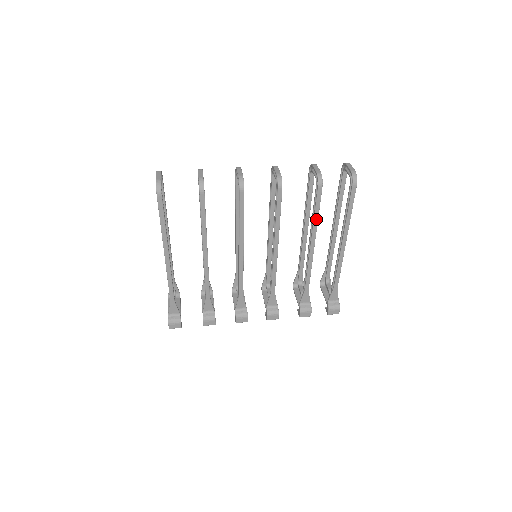
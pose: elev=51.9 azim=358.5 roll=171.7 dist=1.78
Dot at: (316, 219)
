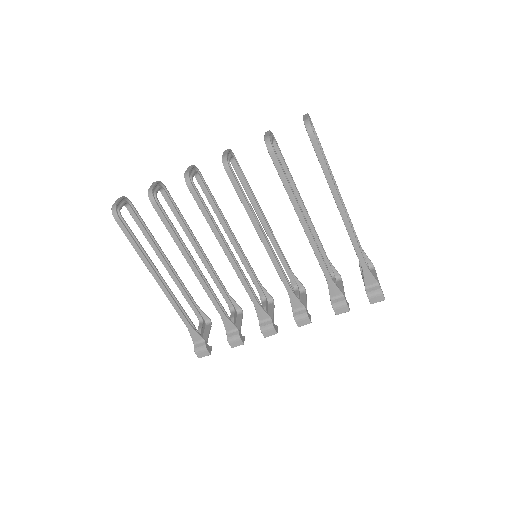
Dot at: (289, 191)
